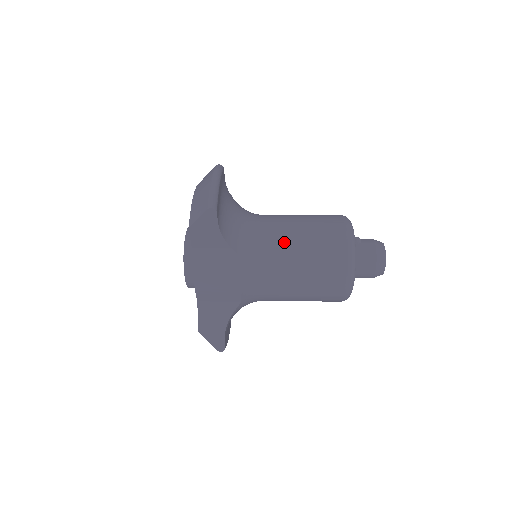
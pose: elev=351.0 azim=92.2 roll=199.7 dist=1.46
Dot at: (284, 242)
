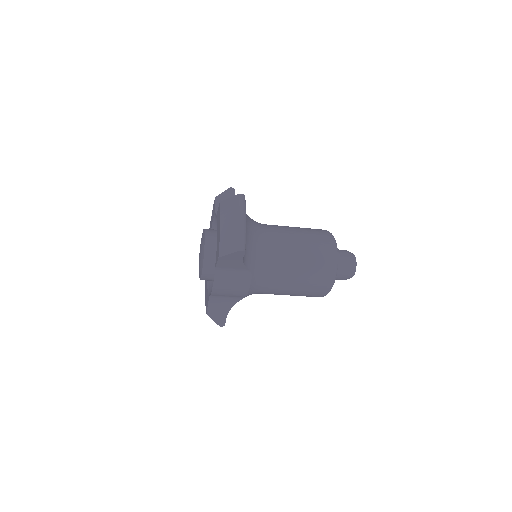
Dot at: (286, 262)
